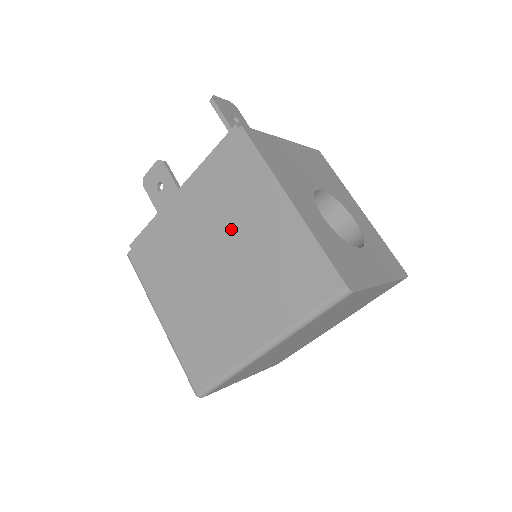
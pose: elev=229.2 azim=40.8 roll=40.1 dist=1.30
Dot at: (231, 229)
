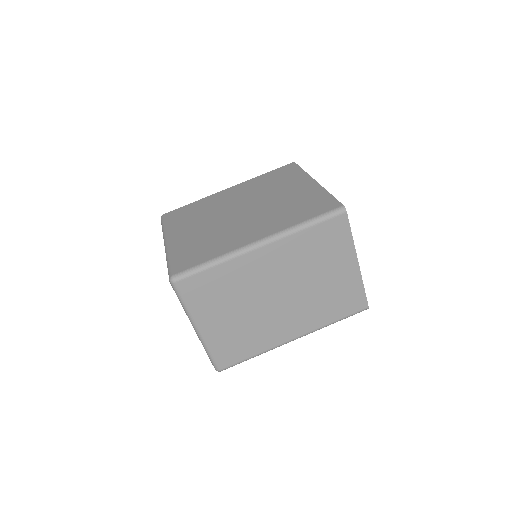
Dot at: (264, 195)
